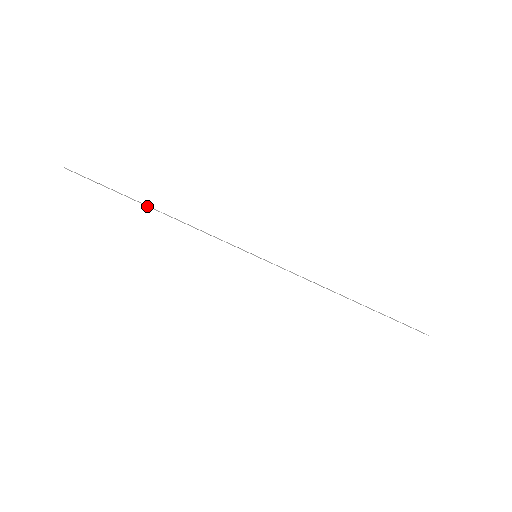
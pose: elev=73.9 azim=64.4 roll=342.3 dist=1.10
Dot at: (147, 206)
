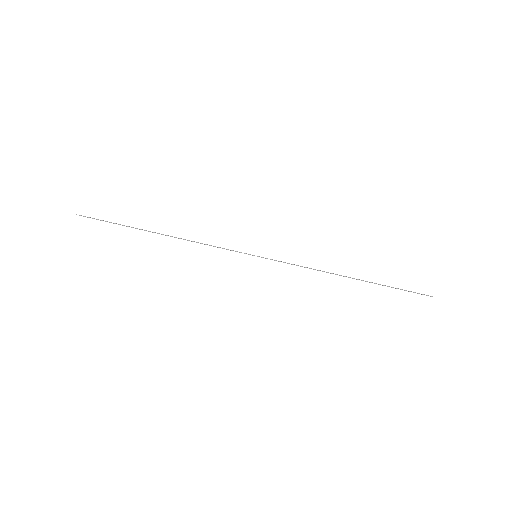
Dot at: (152, 232)
